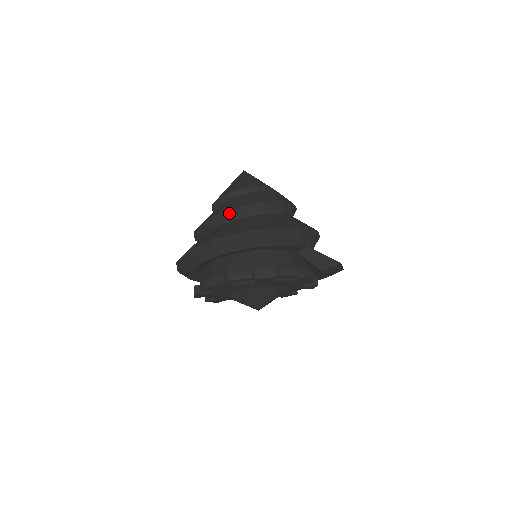
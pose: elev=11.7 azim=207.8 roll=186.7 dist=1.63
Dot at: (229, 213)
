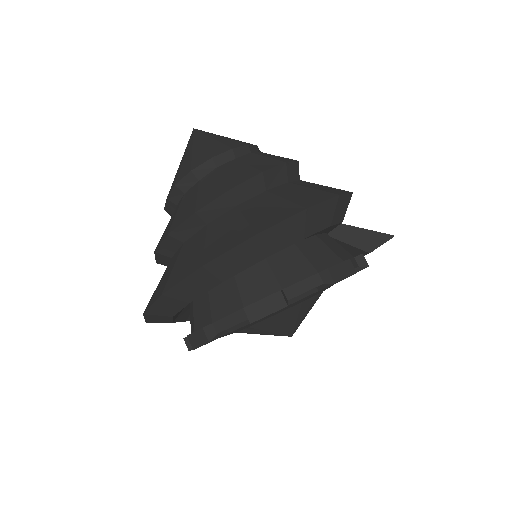
Dot at: (243, 188)
